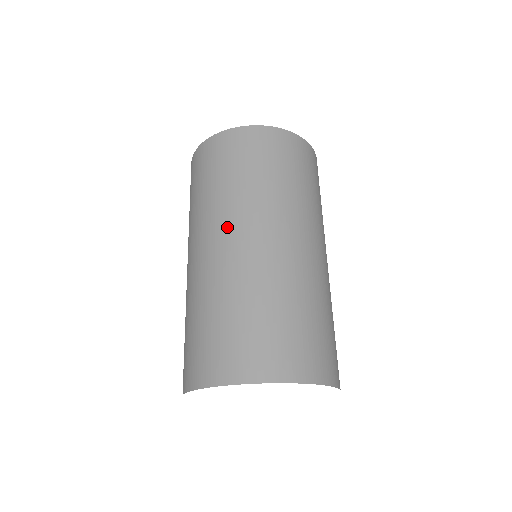
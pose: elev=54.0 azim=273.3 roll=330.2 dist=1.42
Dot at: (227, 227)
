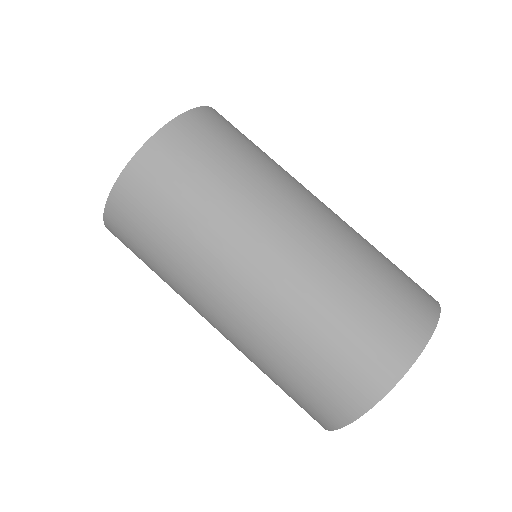
Dot at: (219, 285)
